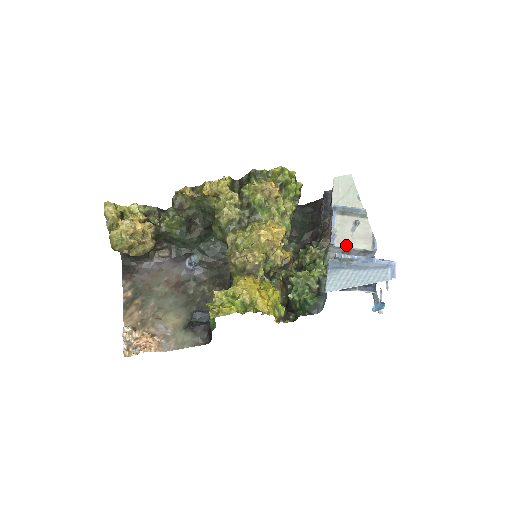
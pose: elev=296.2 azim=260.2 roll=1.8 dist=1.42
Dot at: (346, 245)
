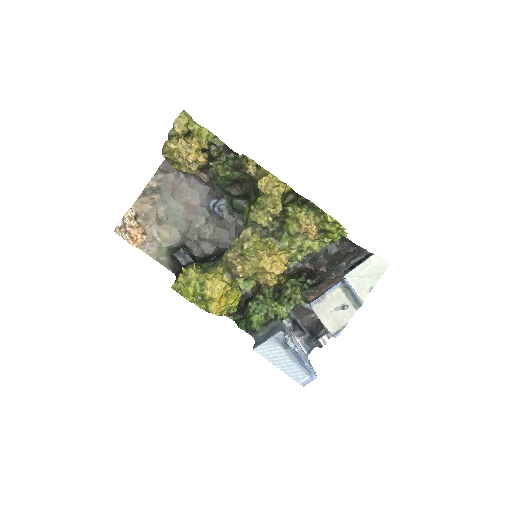
Dot at: (319, 314)
